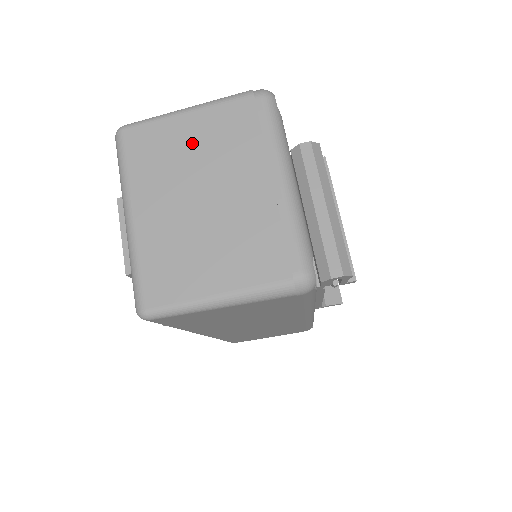
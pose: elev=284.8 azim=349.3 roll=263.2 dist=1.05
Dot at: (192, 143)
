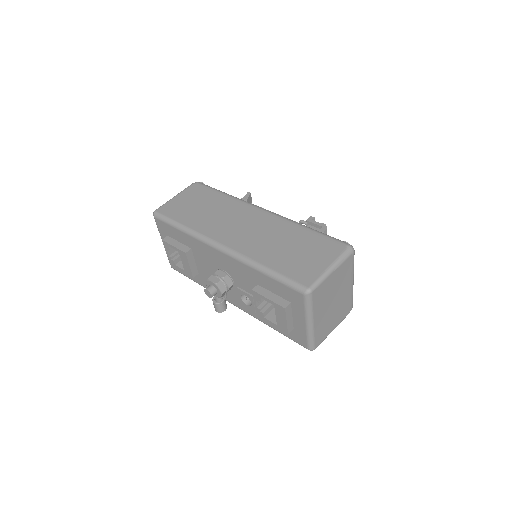
Dot at: (333, 284)
